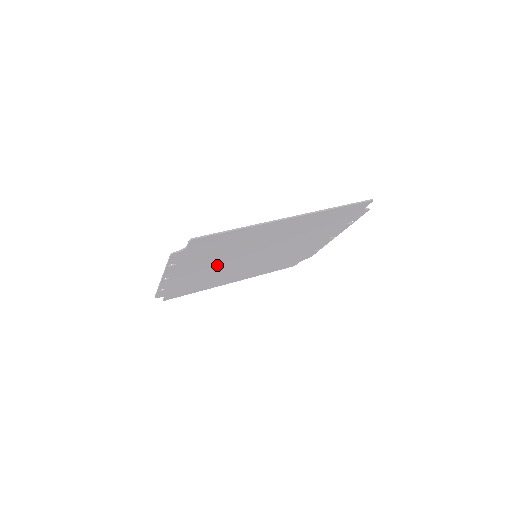
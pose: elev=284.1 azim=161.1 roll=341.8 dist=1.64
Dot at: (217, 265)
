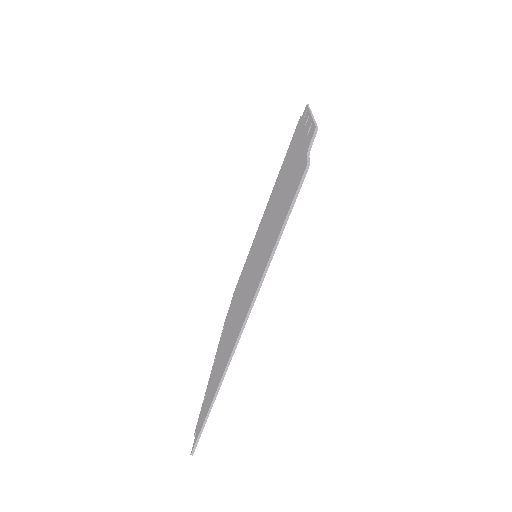
Dot at: occluded
